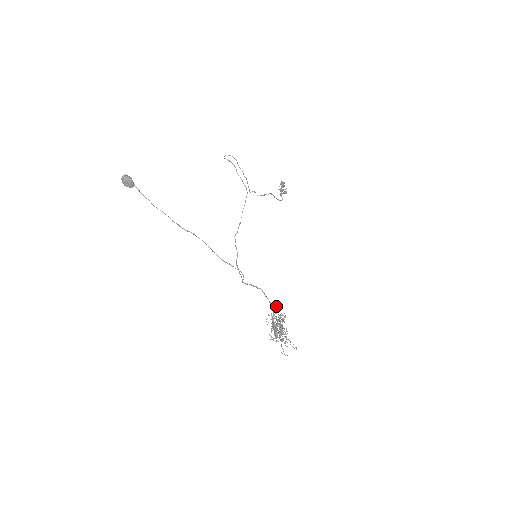
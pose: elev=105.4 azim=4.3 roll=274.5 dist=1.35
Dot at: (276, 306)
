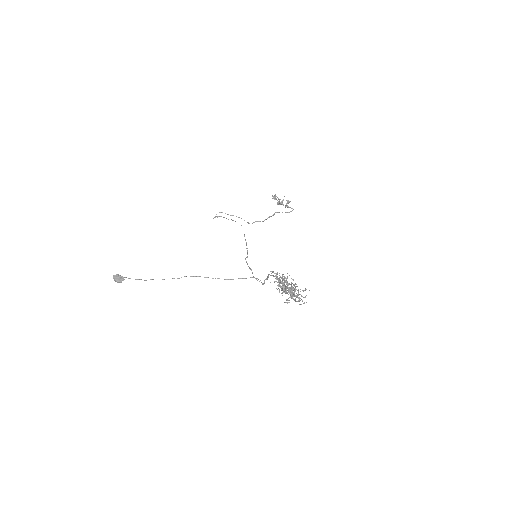
Dot at: occluded
